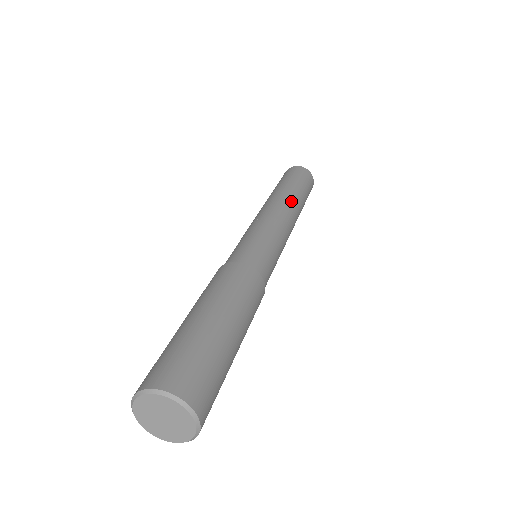
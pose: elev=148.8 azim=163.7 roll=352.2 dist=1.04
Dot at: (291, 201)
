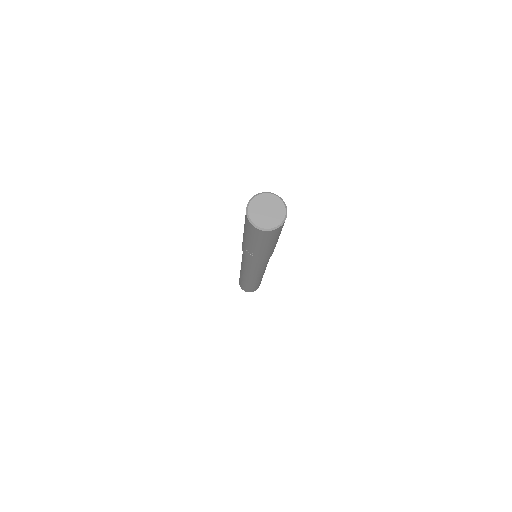
Dot at: occluded
